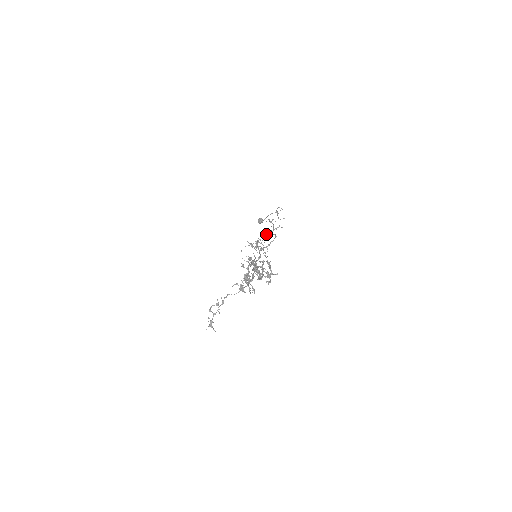
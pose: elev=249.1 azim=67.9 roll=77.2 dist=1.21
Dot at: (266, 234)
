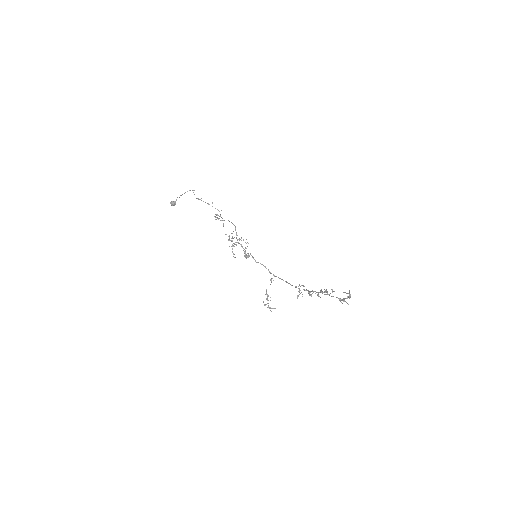
Dot at: (223, 226)
